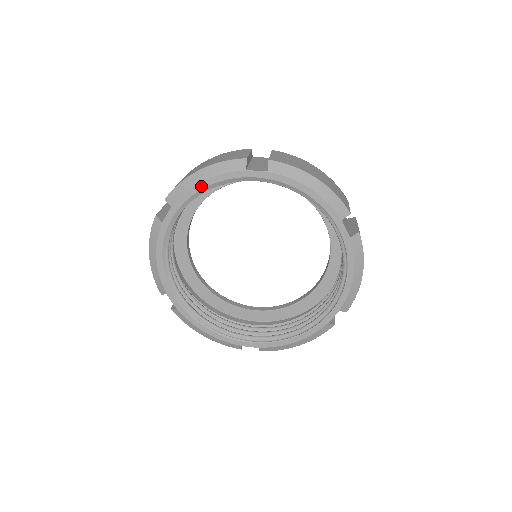
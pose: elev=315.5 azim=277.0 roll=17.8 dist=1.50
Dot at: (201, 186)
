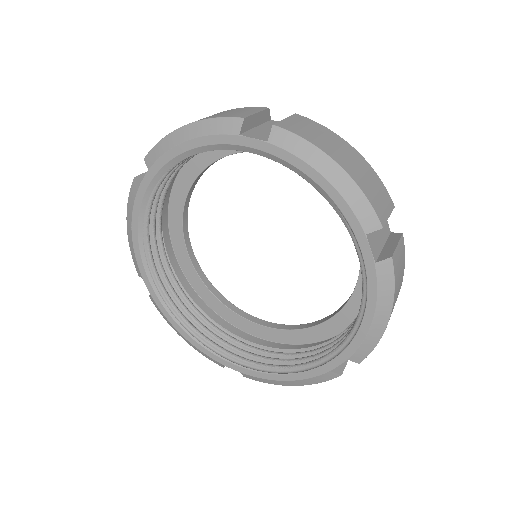
Dot at: (183, 148)
